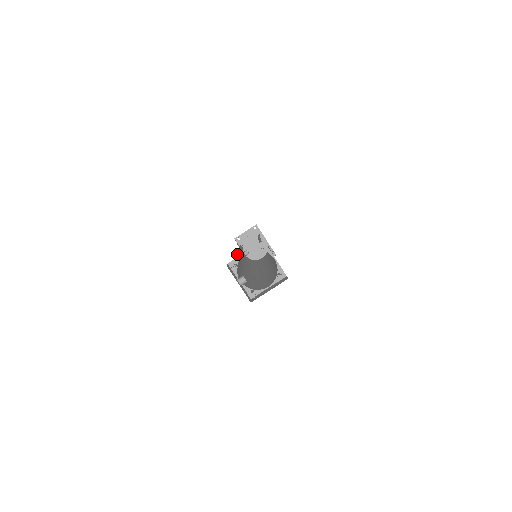
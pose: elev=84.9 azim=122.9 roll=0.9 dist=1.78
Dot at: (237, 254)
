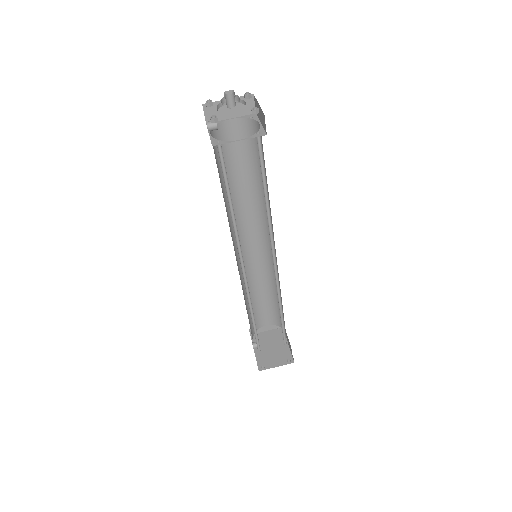
Dot at: occluded
